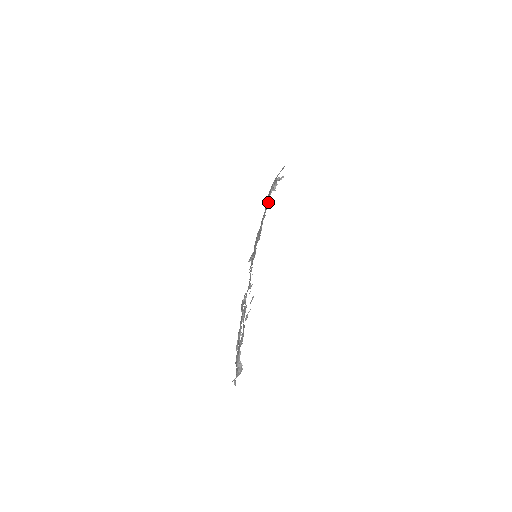
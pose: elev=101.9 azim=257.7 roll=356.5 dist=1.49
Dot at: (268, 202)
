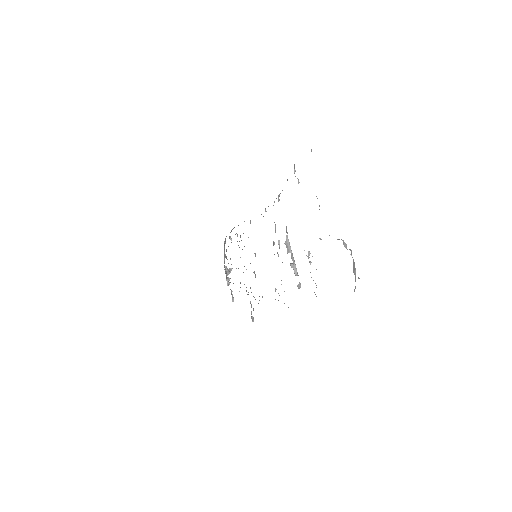
Dot at: (231, 292)
